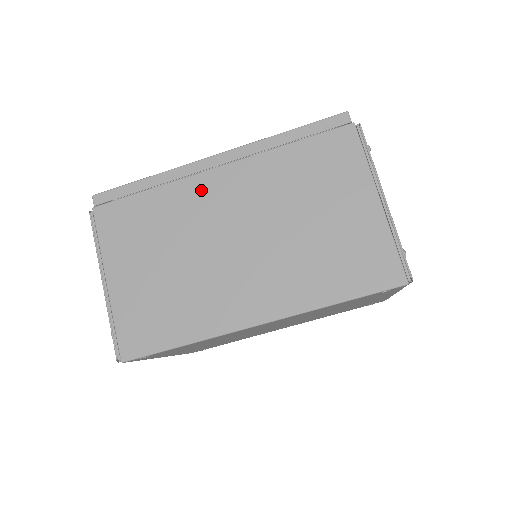
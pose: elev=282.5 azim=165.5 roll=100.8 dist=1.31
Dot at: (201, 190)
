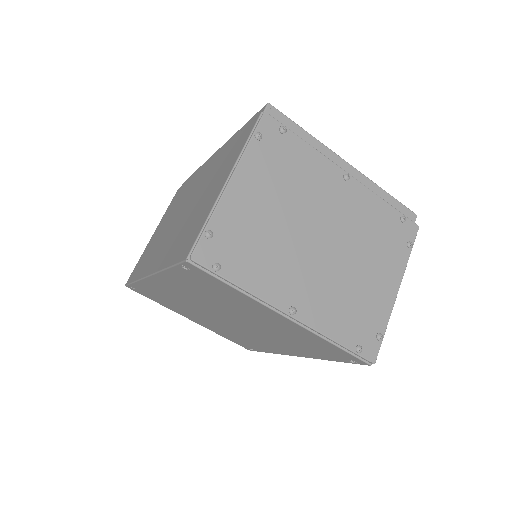
Dot at: (197, 177)
